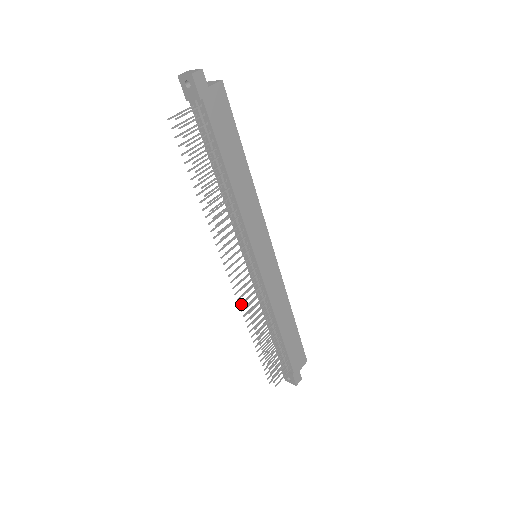
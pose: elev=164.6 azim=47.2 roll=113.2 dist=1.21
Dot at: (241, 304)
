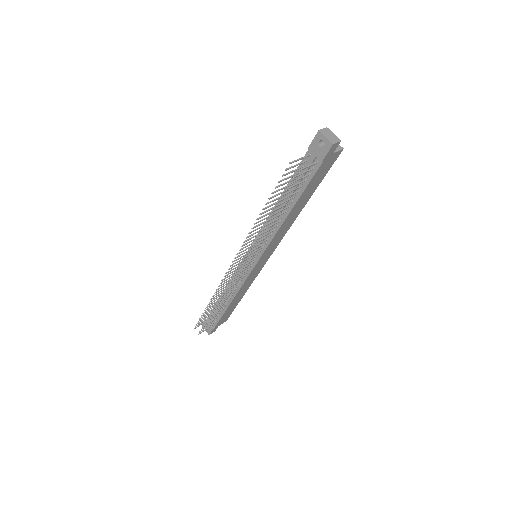
Dot at: occluded
